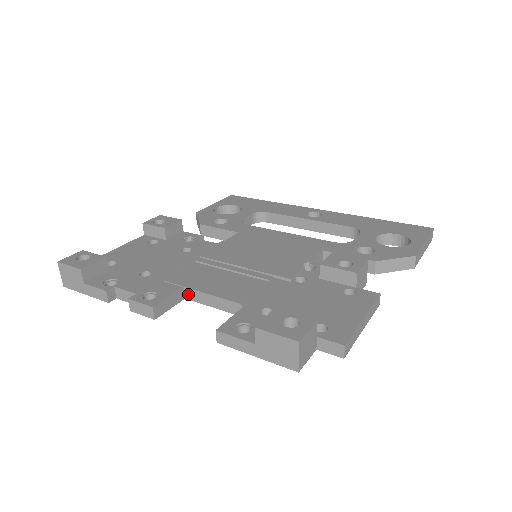
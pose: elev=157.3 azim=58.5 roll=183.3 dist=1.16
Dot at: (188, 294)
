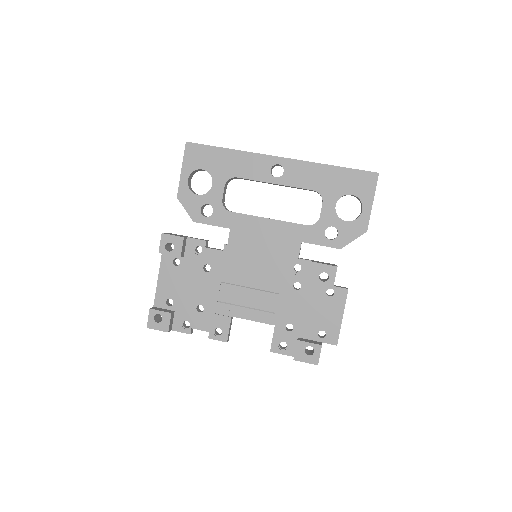
Dot at: (235, 316)
